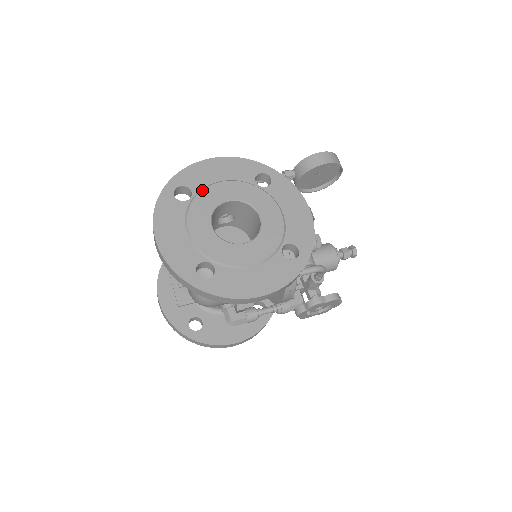
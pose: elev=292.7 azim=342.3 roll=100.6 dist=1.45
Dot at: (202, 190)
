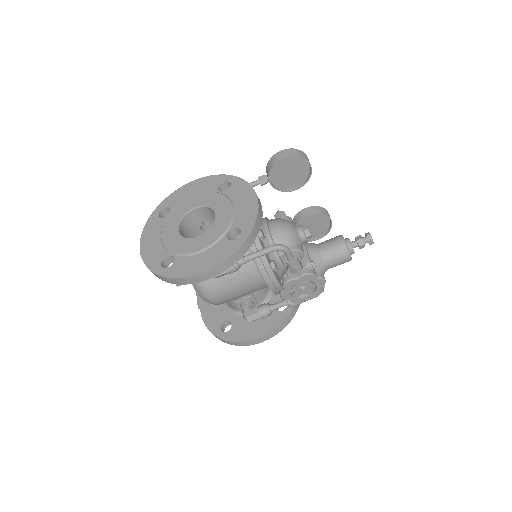
Dot at: (177, 206)
